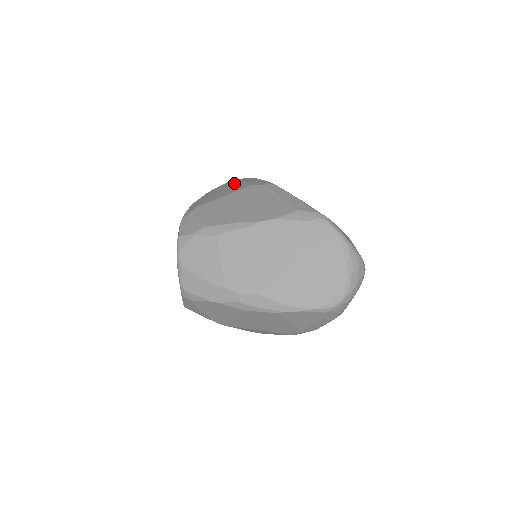
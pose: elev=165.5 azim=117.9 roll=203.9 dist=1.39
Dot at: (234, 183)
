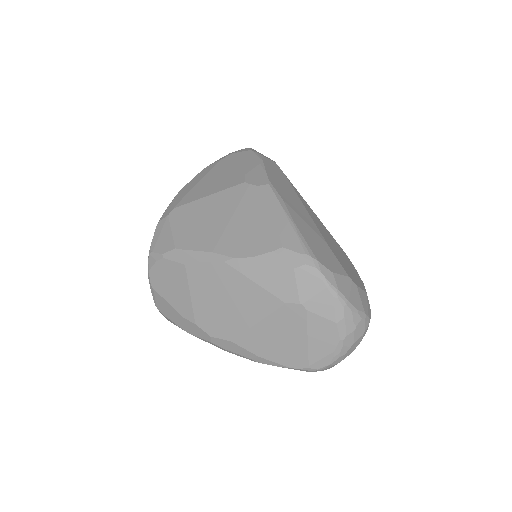
Dot at: (231, 164)
